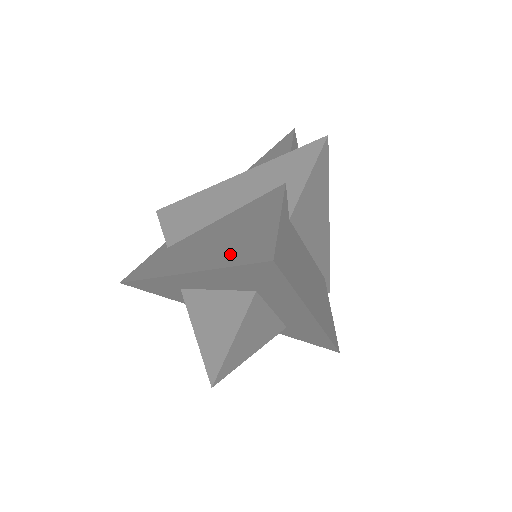
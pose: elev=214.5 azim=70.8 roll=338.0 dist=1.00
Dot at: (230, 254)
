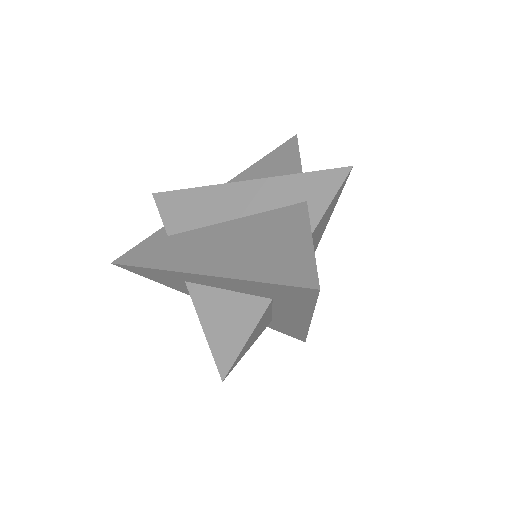
Dot at: (262, 268)
